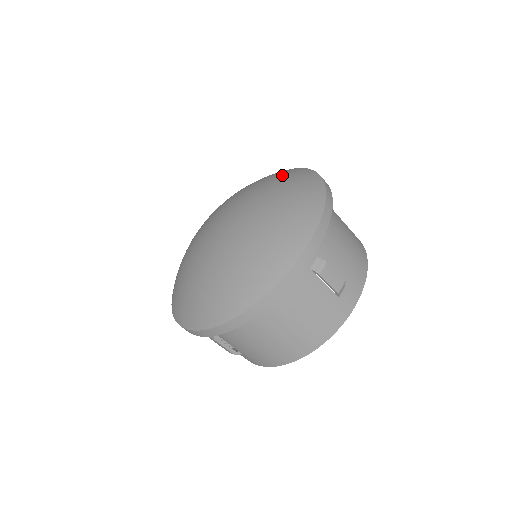
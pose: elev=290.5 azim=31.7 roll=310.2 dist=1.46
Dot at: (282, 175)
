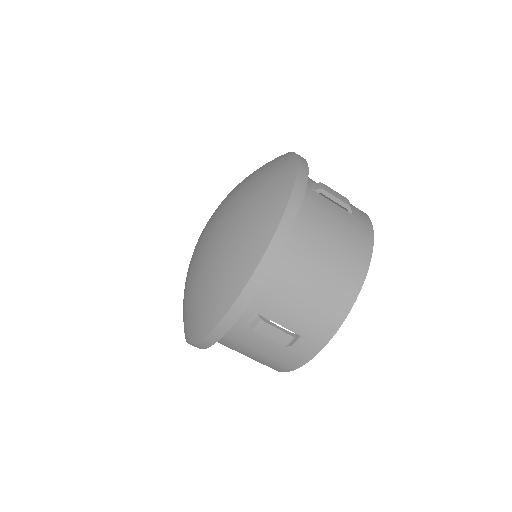
Dot at: (265, 185)
